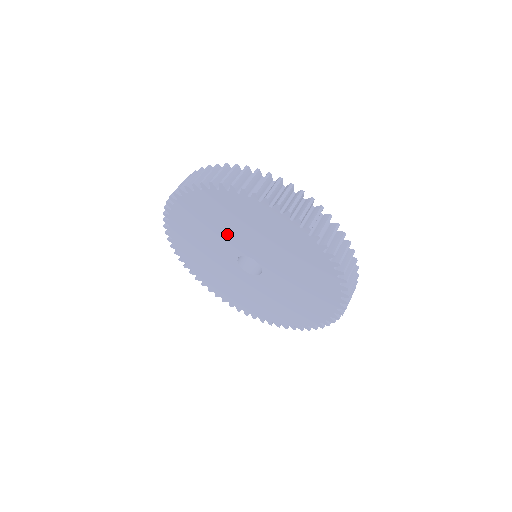
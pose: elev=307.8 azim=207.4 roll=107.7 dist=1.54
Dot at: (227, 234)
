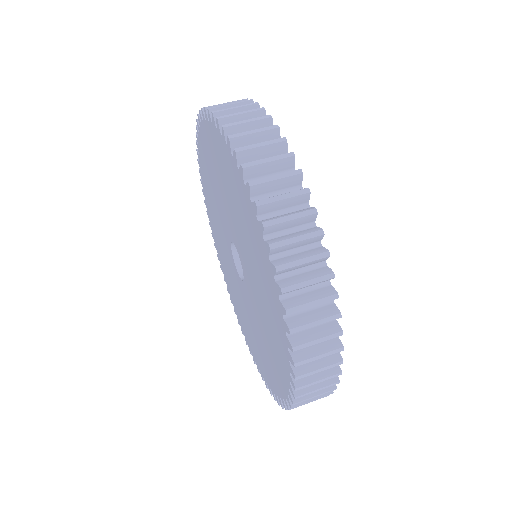
Dot at: (243, 241)
